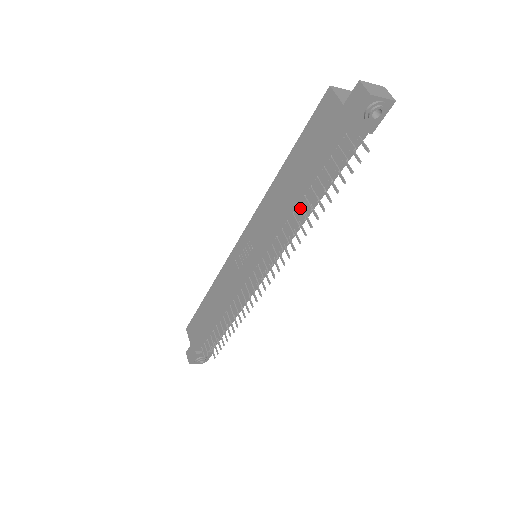
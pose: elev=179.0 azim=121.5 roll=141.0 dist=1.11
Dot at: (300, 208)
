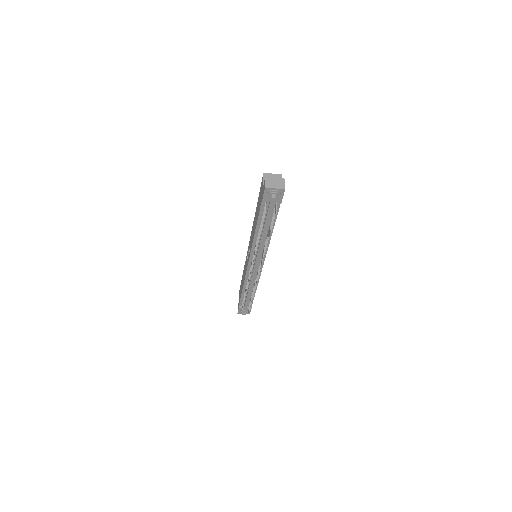
Dot at: (258, 236)
